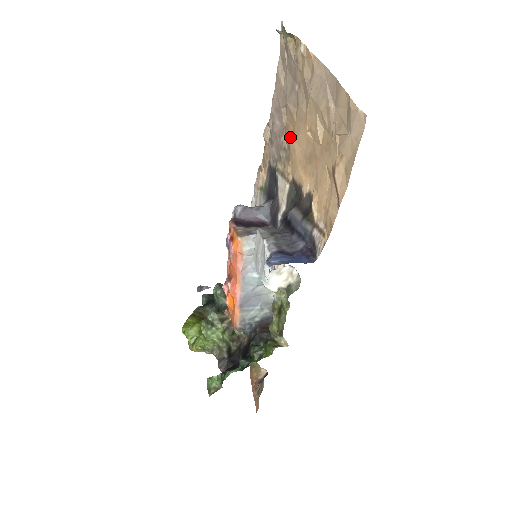
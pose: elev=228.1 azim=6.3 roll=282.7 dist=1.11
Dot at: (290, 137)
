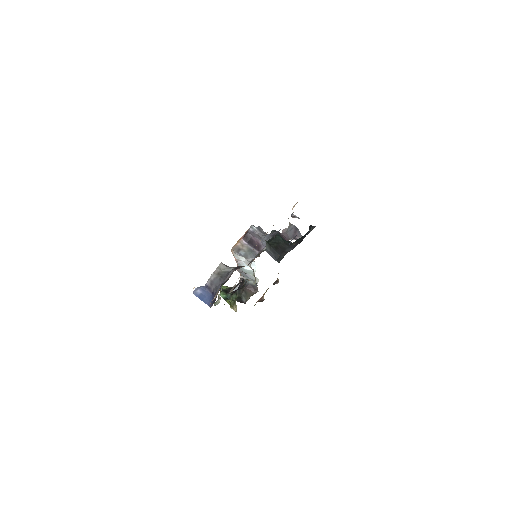
Dot at: occluded
